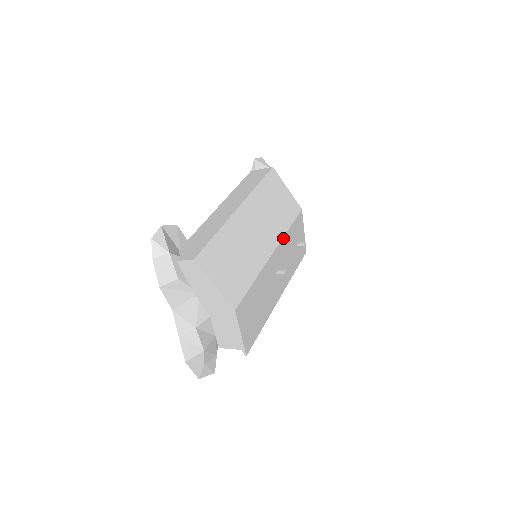
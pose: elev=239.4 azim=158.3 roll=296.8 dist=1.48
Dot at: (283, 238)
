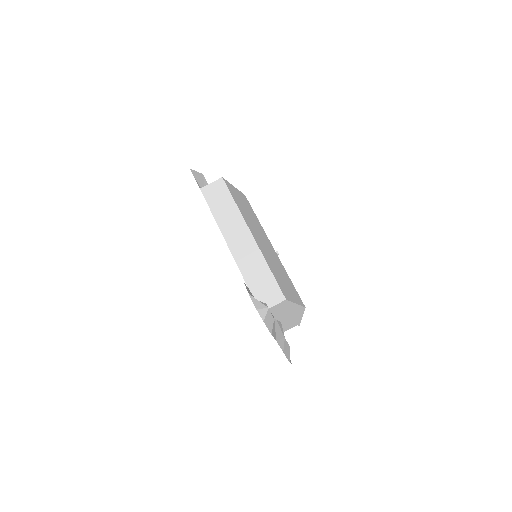
Dot at: (263, 230)
